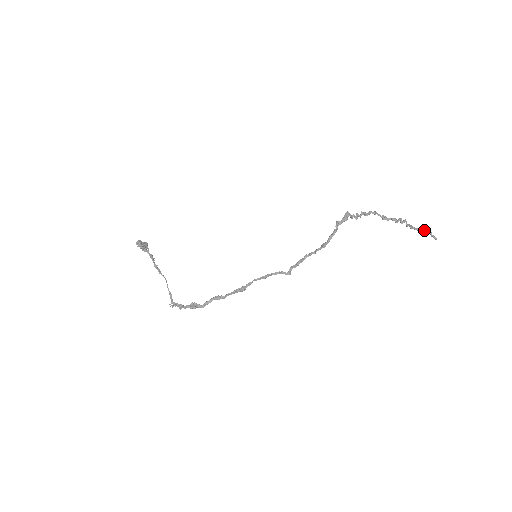
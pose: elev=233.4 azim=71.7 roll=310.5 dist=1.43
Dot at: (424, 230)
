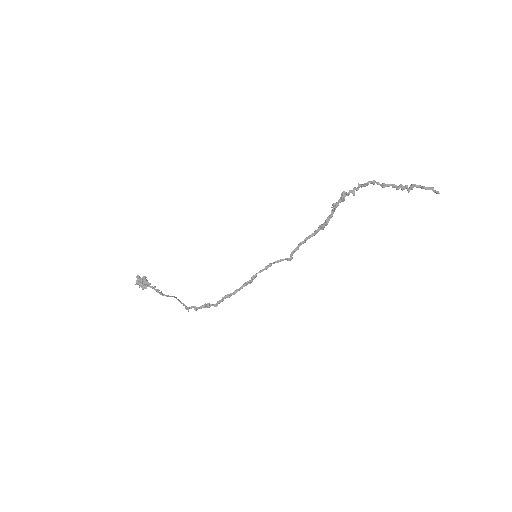
Dot at: (426, 189)
